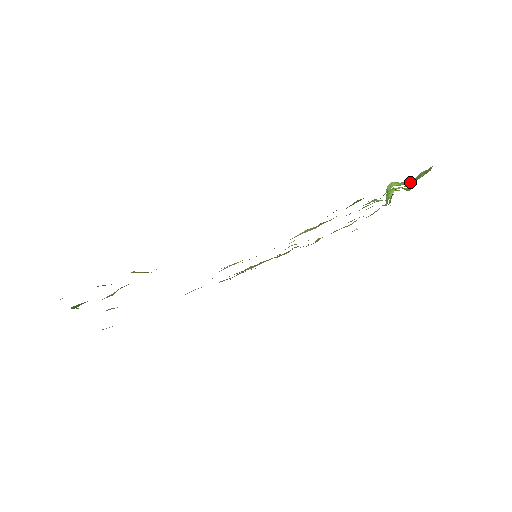
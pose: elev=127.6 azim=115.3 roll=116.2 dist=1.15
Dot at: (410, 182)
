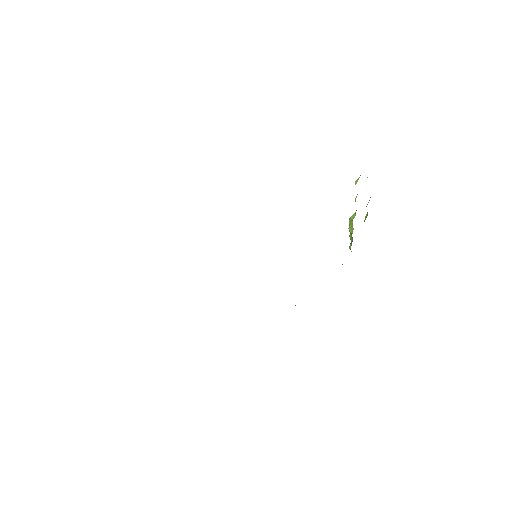
Dot at: occluded
